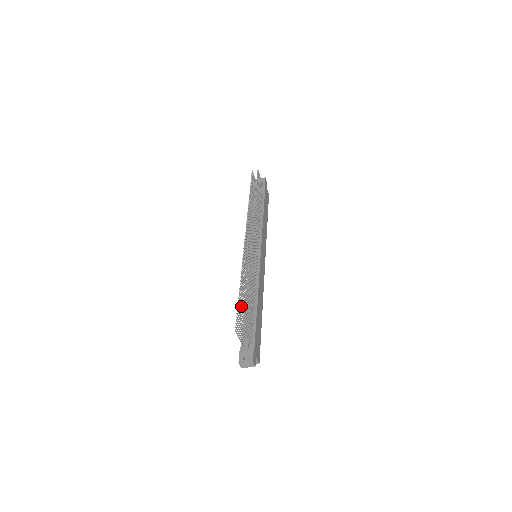
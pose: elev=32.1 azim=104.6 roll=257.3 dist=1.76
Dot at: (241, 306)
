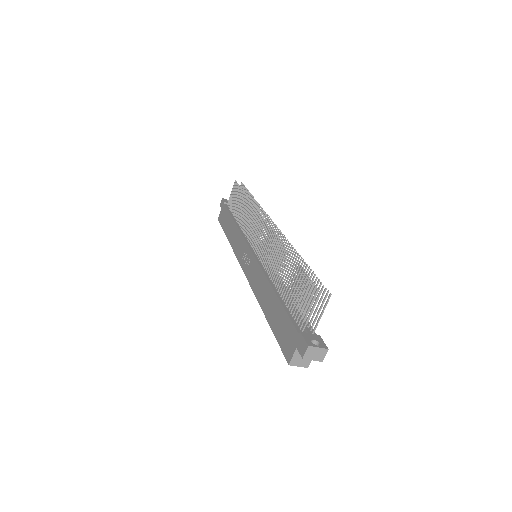
Dot at: (296, 279)
